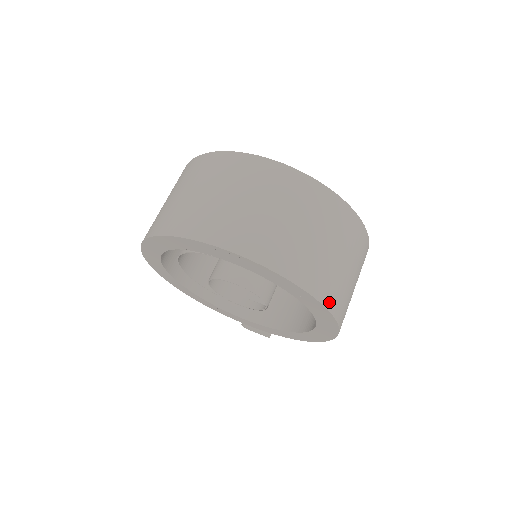
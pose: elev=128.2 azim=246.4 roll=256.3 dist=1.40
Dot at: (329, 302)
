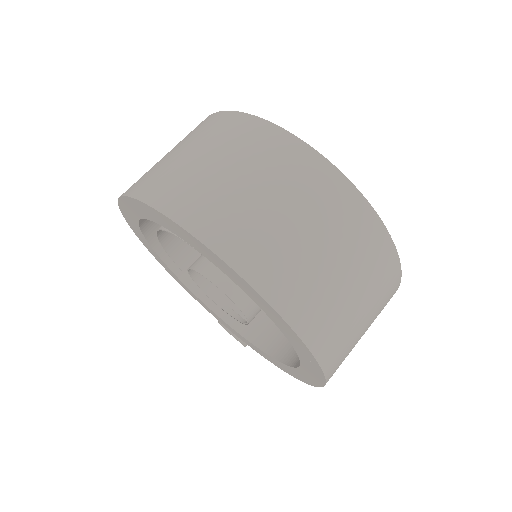
Dot at: (323, 354)
